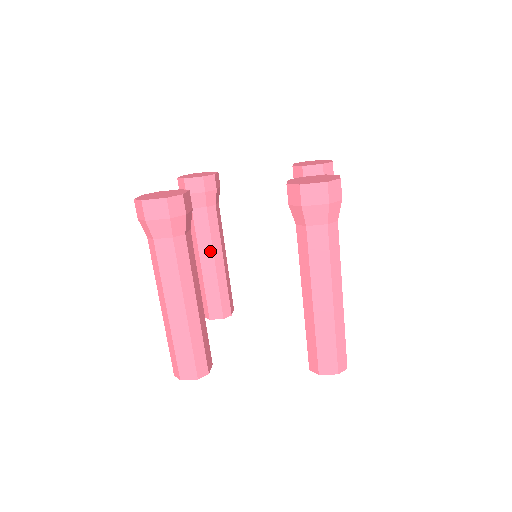
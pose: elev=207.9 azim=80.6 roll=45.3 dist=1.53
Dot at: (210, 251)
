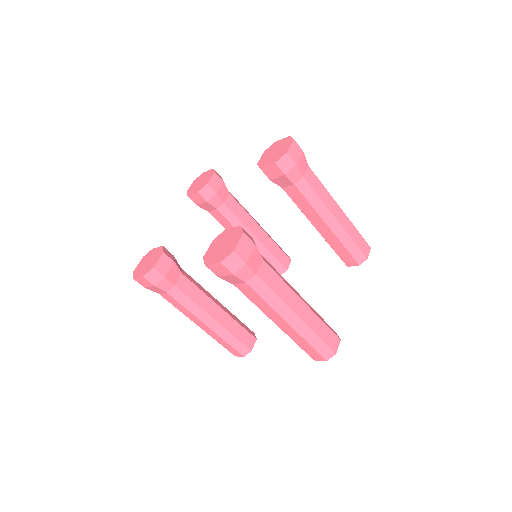
Dot at: occluded
